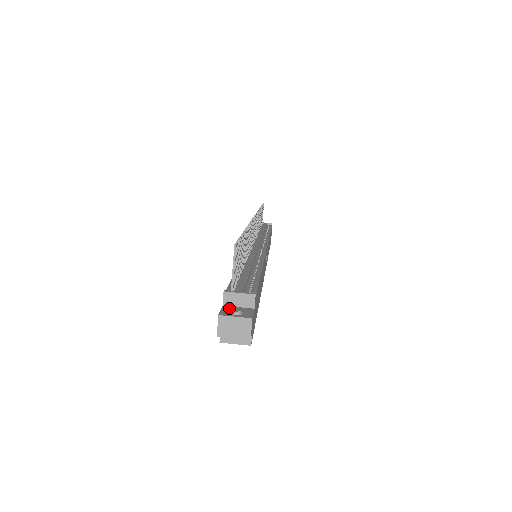
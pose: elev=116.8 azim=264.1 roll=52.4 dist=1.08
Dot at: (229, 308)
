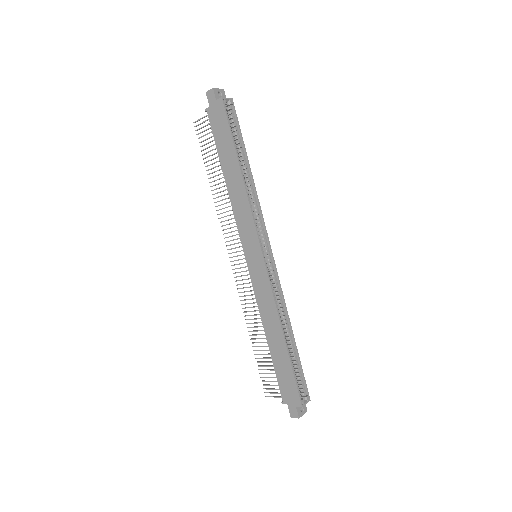
Dot at: (211, 104)
